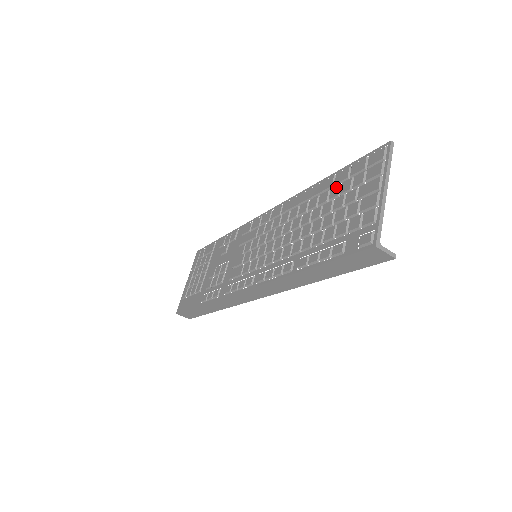
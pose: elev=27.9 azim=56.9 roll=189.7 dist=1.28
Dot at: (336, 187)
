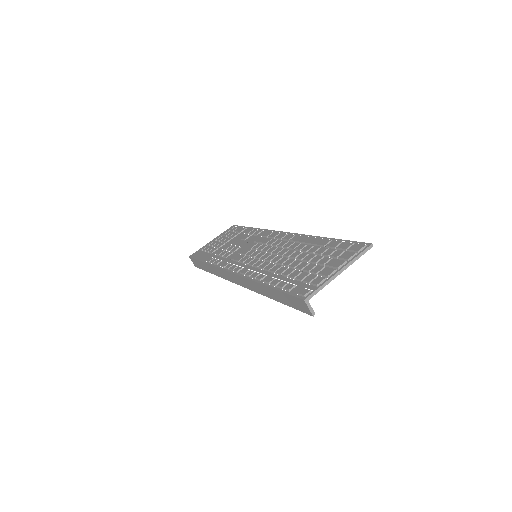
Dot at: (325, 248)
